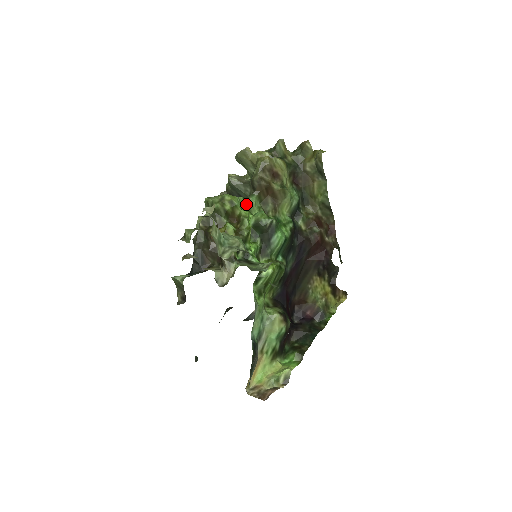
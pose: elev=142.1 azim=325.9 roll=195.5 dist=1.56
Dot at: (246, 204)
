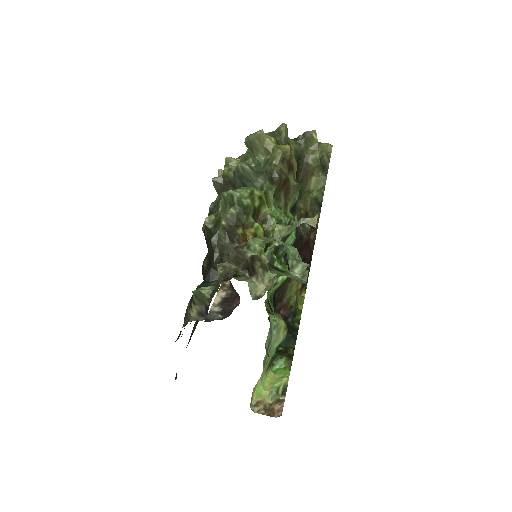
Dot at: occluded
